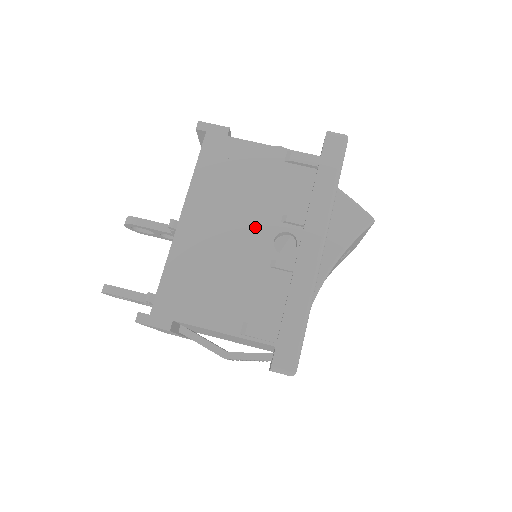
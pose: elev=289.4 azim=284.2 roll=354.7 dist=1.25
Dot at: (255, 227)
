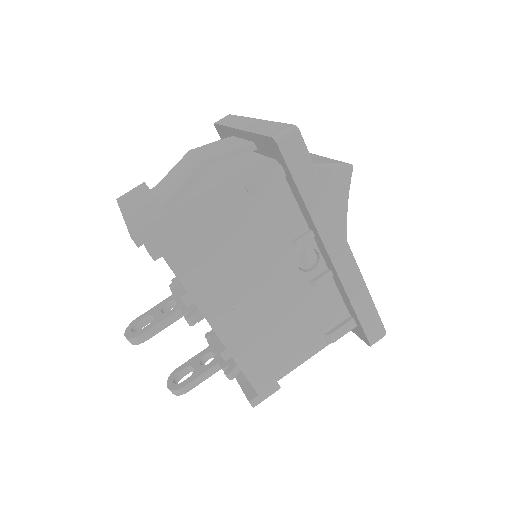
Dot at: (276, 273)
